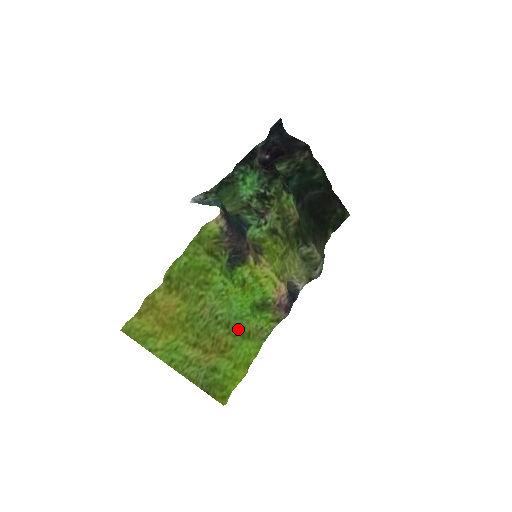
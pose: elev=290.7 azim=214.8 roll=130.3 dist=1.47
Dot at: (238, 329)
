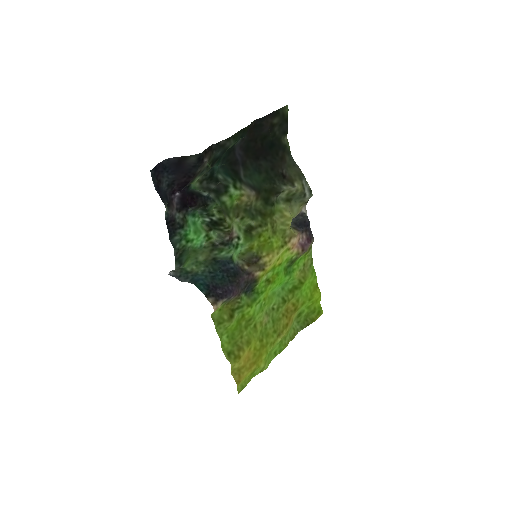
Dot at: (291, 289)
